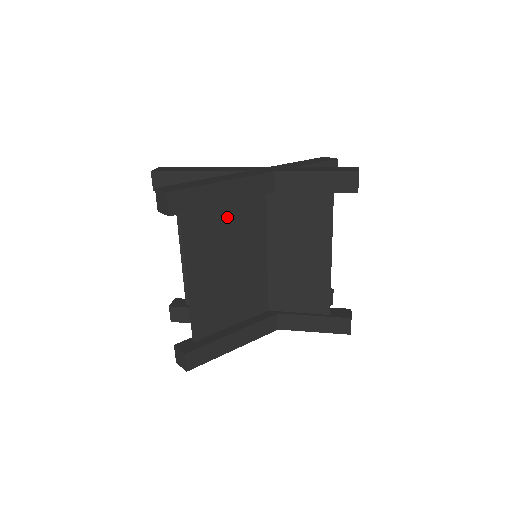
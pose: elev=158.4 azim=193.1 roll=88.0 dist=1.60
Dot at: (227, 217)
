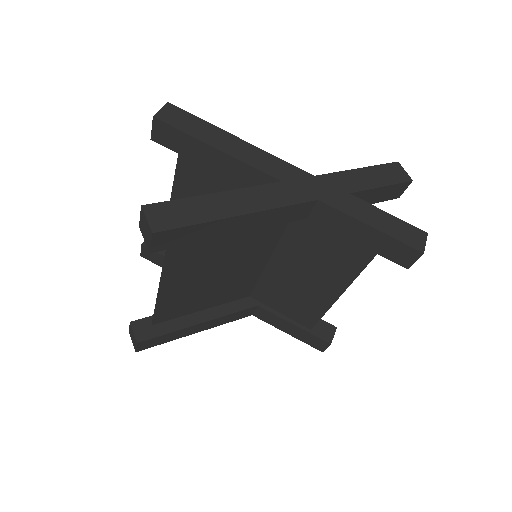
Dot at: occluded
